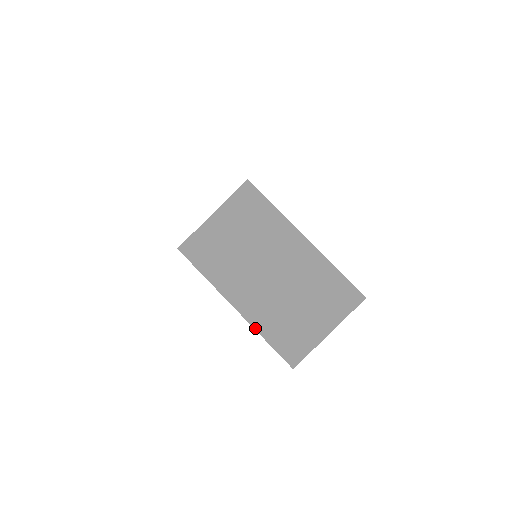
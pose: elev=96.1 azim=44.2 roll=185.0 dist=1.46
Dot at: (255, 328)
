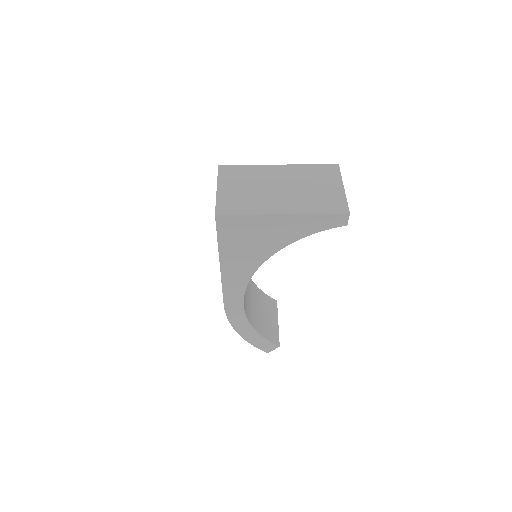
Dot at: (306, 213)
